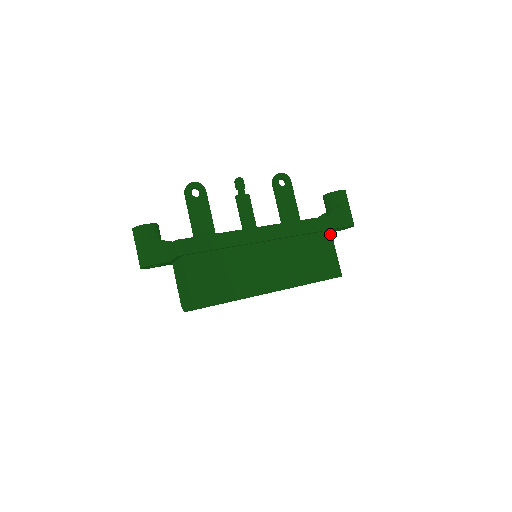
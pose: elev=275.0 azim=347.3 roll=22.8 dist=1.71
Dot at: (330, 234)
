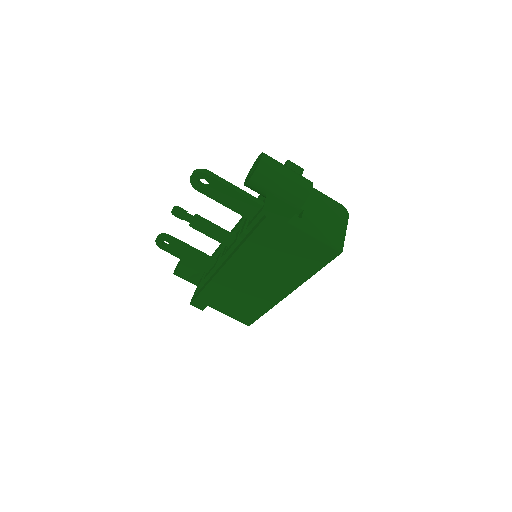
Dot at: (289, 225)
